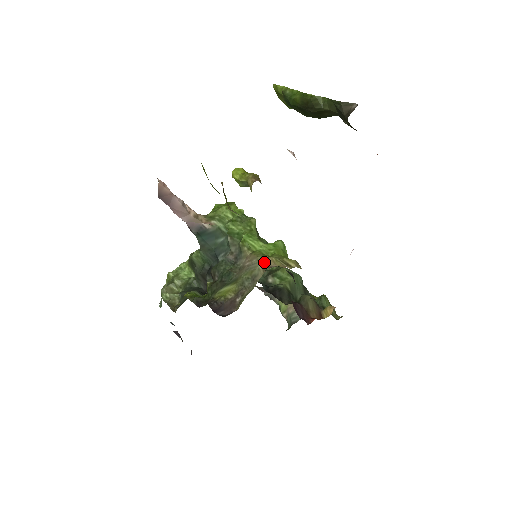
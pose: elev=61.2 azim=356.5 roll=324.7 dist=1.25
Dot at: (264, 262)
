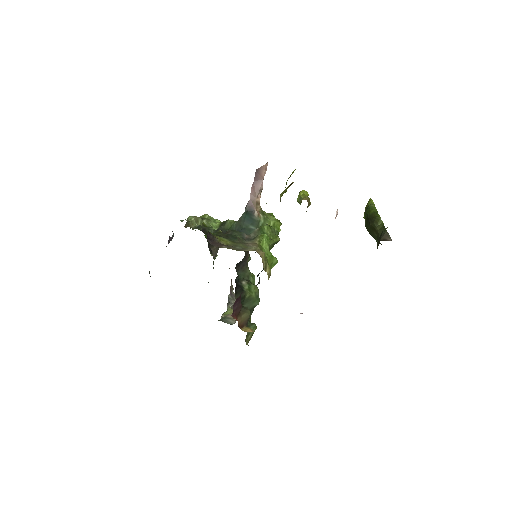
Dot at: (258, 249)
